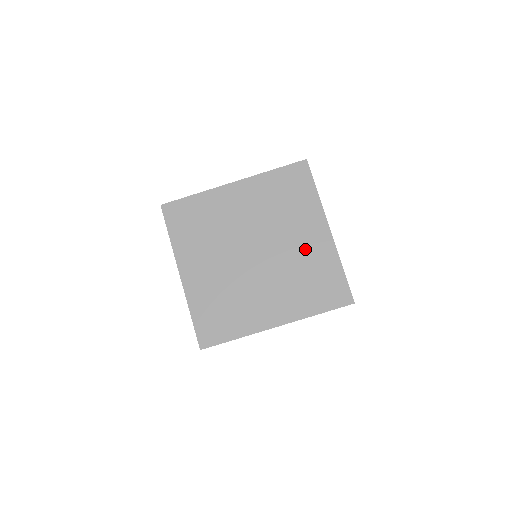
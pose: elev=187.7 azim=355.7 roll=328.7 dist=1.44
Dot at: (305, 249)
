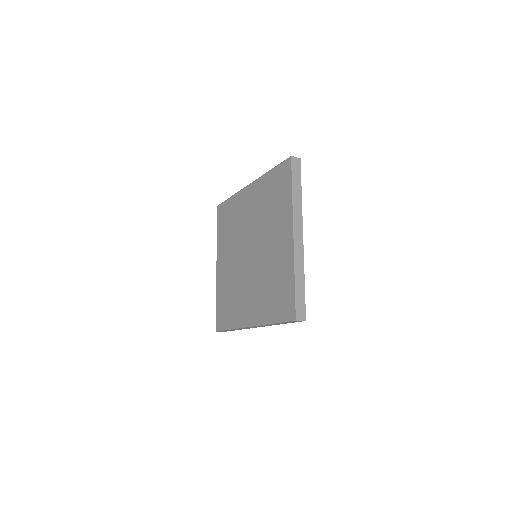
Dot at: (275, 254)
